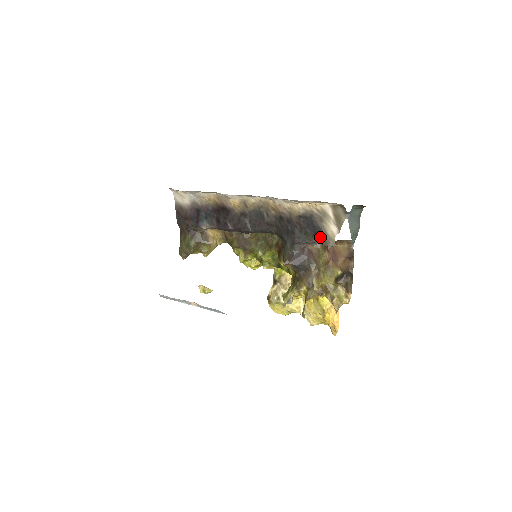
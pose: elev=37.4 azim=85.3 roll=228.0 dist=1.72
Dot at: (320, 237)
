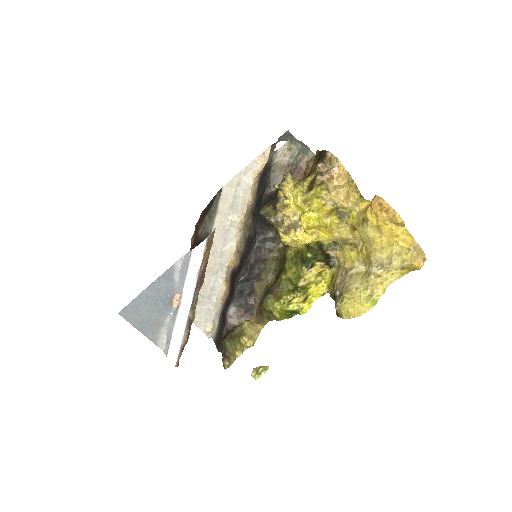
Dot at: (268, 167)
